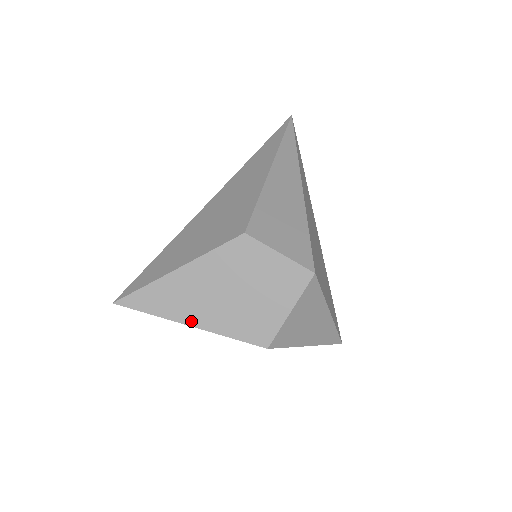
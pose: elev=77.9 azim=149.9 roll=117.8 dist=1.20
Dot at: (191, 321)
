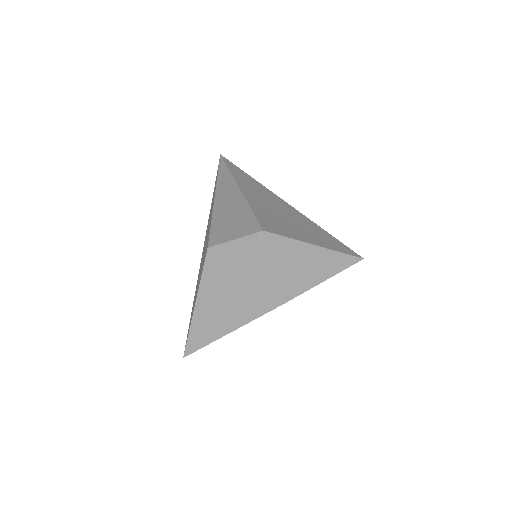
Dot at: (228, 329)
